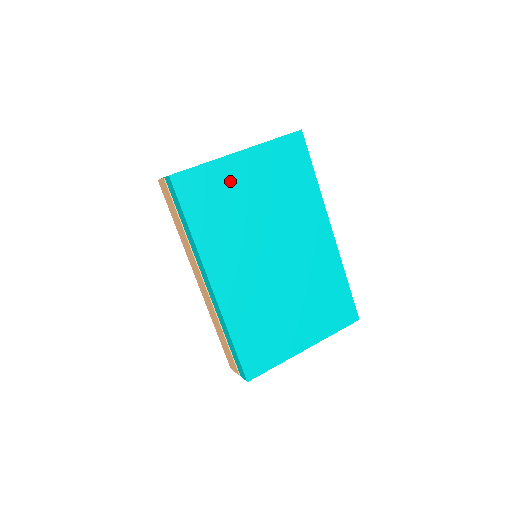
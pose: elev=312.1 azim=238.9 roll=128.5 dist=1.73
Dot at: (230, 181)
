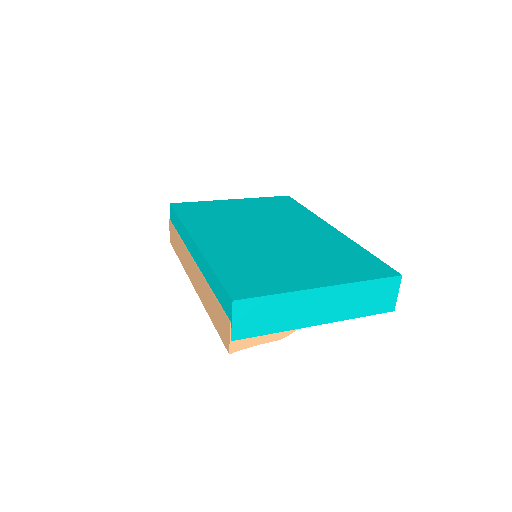
Dot at: (222, 207)
